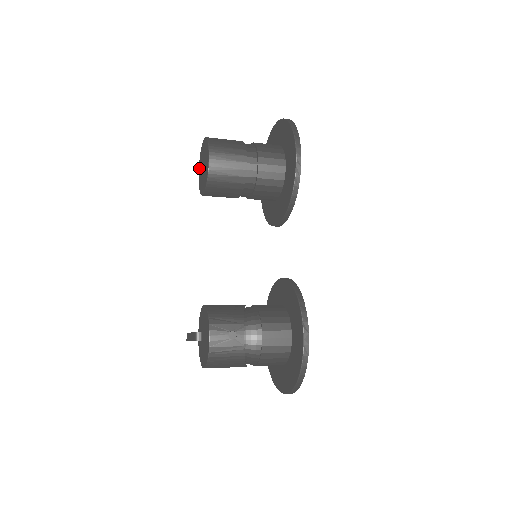
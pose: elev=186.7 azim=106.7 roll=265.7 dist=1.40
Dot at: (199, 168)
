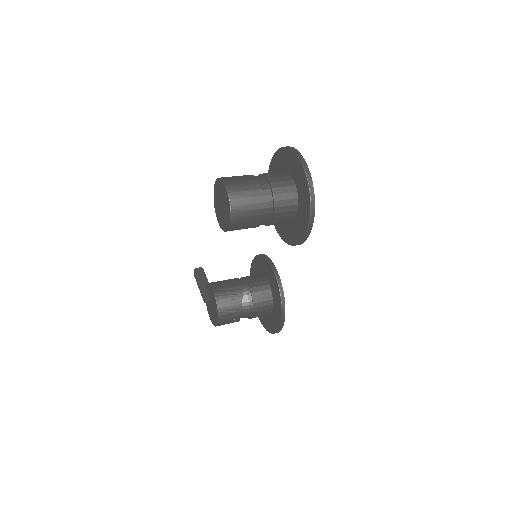
Dot at: (215, 187)
